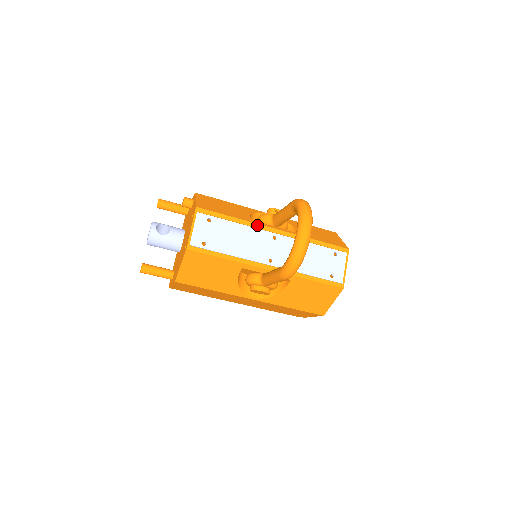
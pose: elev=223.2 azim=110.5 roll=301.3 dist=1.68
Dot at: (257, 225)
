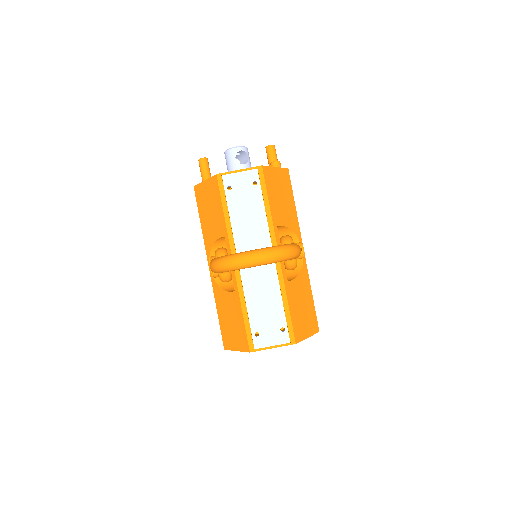
Dot at: (273, 233)
